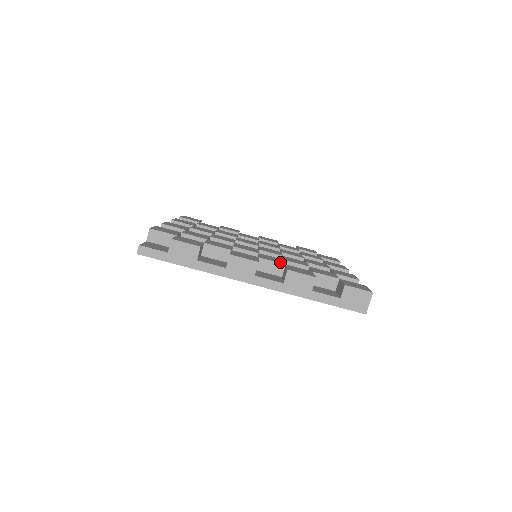
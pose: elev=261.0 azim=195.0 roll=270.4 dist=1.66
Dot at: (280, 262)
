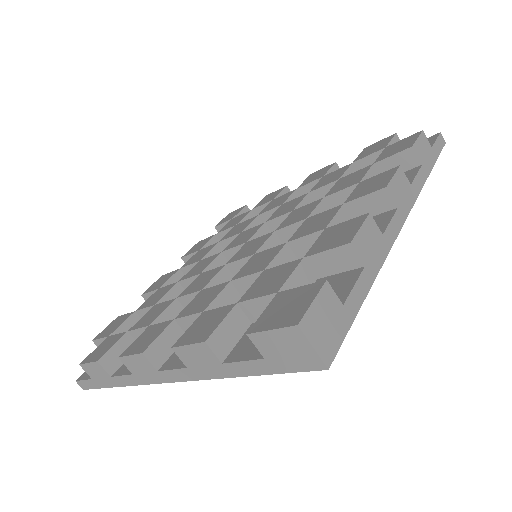
Dot at: (200, 309)
